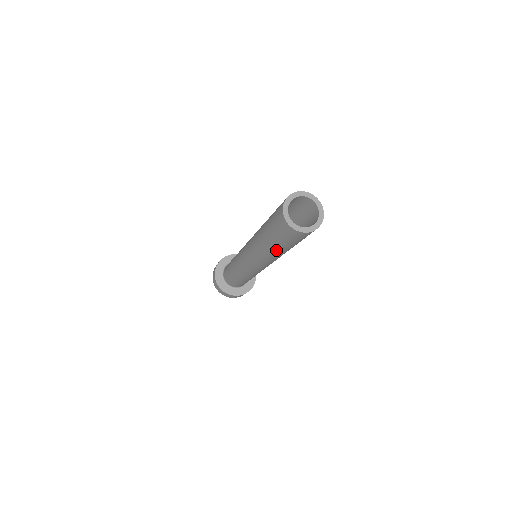
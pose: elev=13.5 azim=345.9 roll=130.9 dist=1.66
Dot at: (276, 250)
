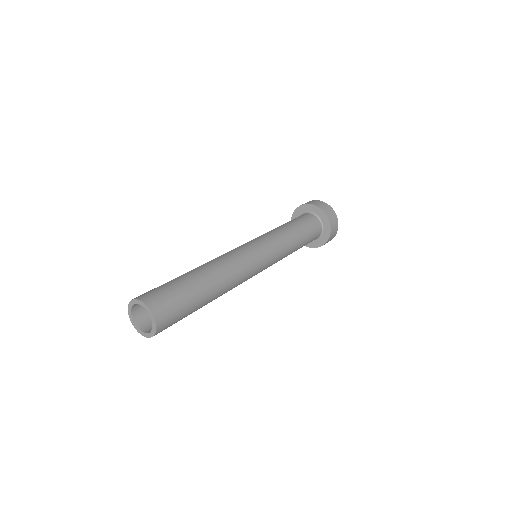
Dot at: occluded
